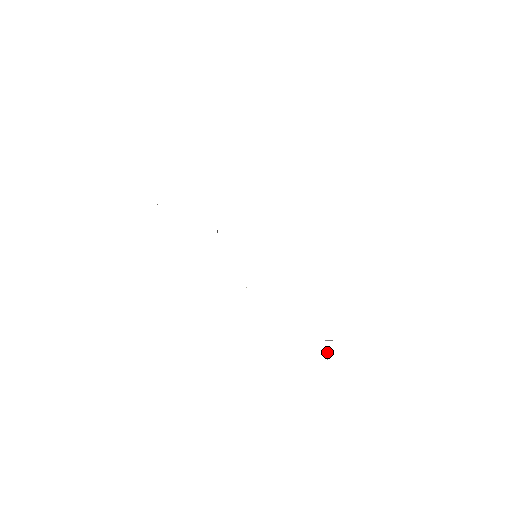
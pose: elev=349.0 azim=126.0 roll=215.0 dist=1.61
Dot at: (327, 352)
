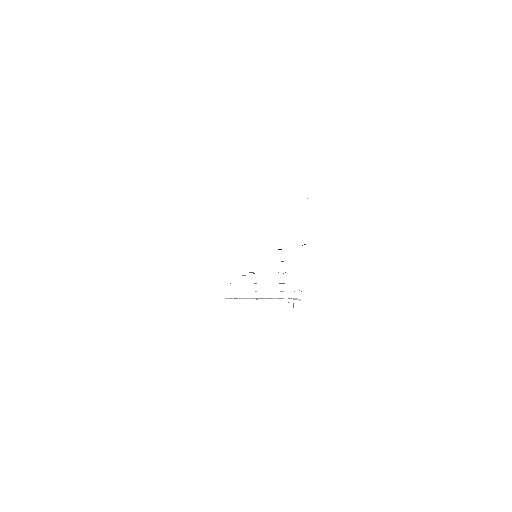
Dot at: (293, 307)
